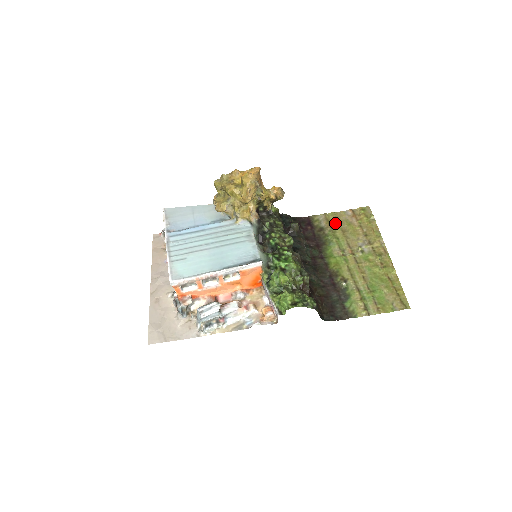
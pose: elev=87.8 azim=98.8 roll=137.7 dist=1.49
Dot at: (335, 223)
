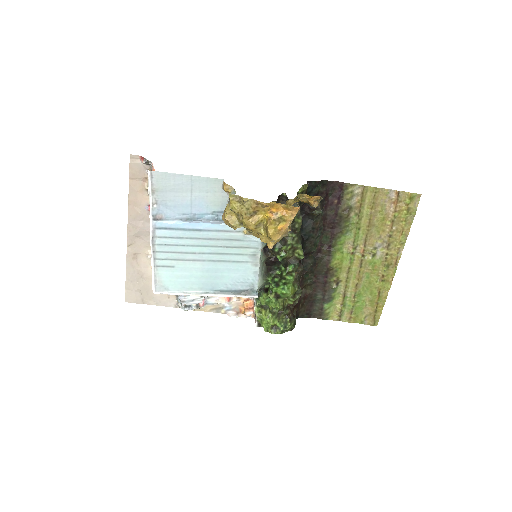
Dot at: (368, 206)
